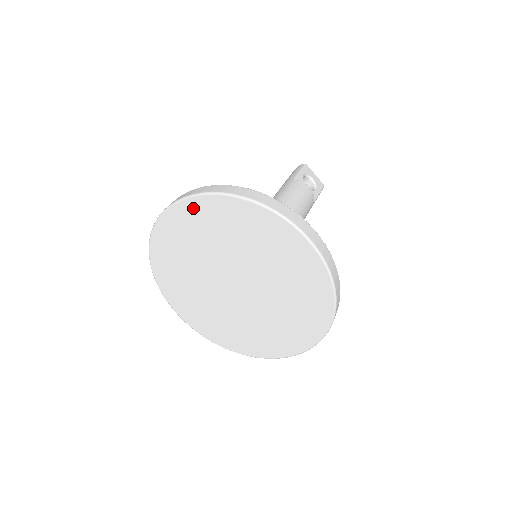
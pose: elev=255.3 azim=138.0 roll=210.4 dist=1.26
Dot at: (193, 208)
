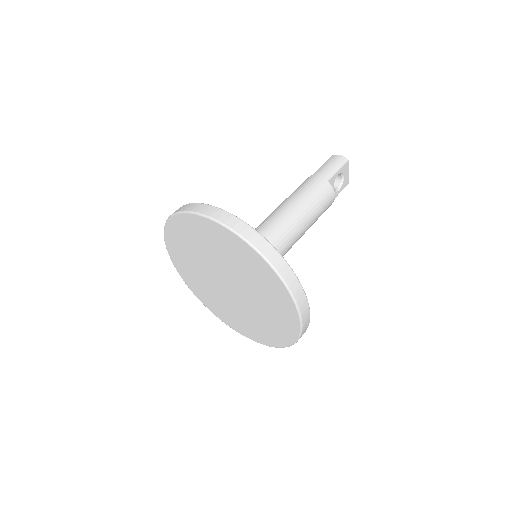
Dot at: (234, 240)
